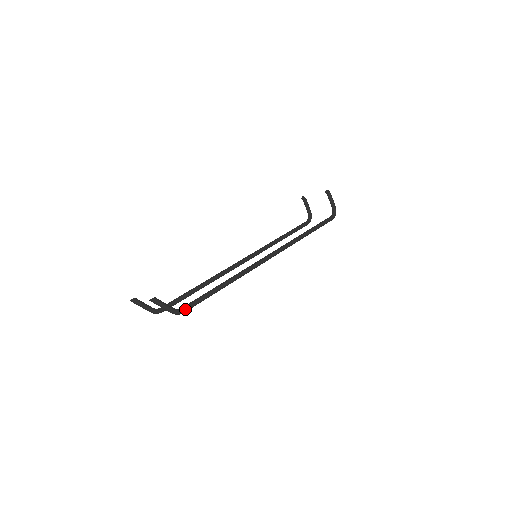
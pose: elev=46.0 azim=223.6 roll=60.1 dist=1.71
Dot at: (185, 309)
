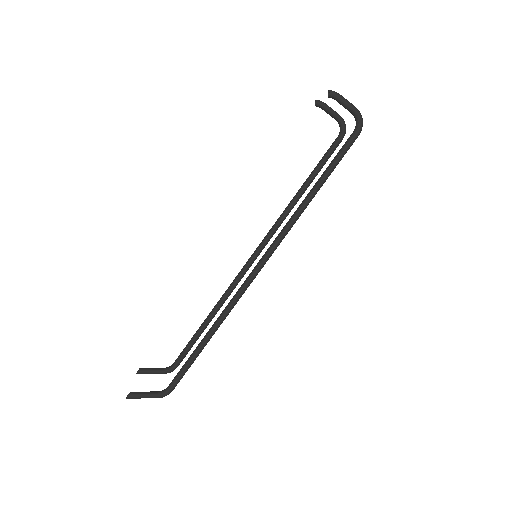
Dot at: (170, 388)
